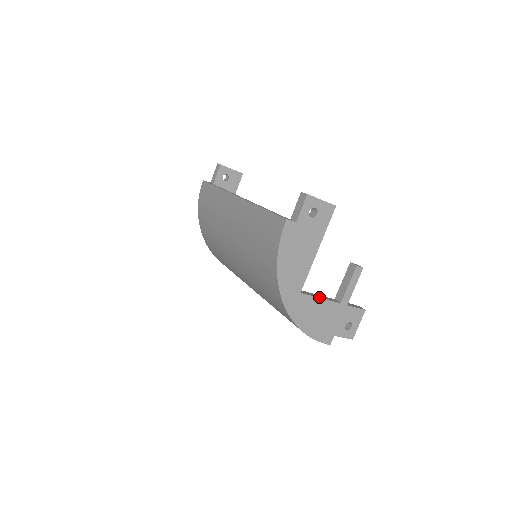
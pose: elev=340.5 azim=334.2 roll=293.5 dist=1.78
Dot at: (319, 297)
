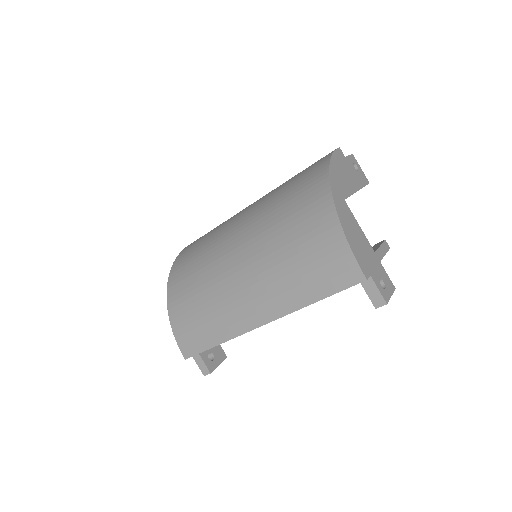
Dot at: (357, 224)
